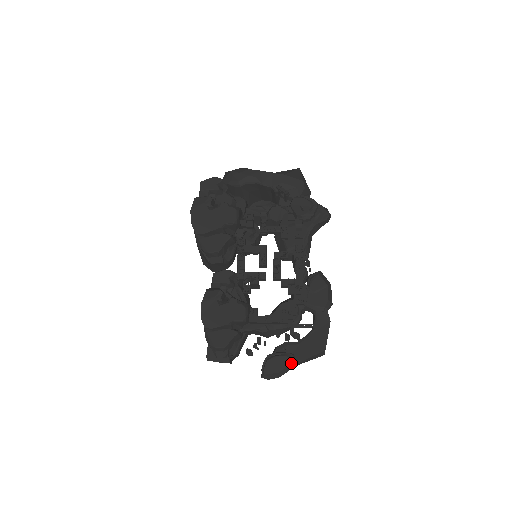
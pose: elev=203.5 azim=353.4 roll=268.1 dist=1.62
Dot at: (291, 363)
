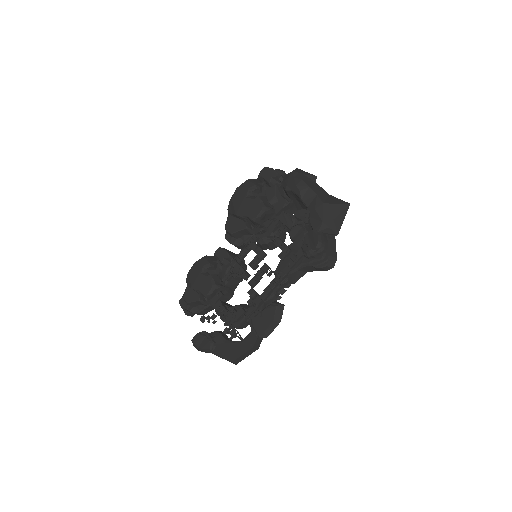
Dot at: (209, 349)
